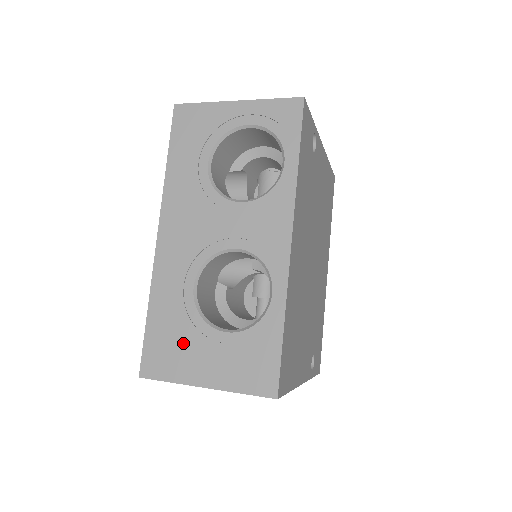
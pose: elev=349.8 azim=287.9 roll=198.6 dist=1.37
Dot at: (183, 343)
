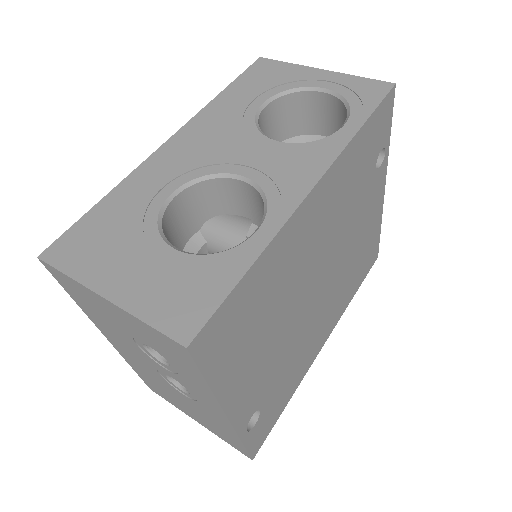
Dot at: (116, 241)
